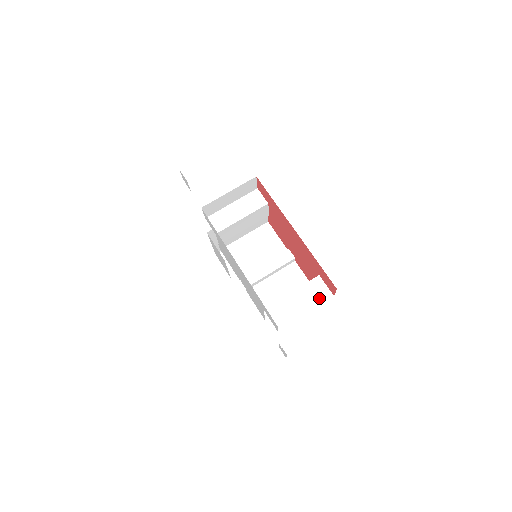
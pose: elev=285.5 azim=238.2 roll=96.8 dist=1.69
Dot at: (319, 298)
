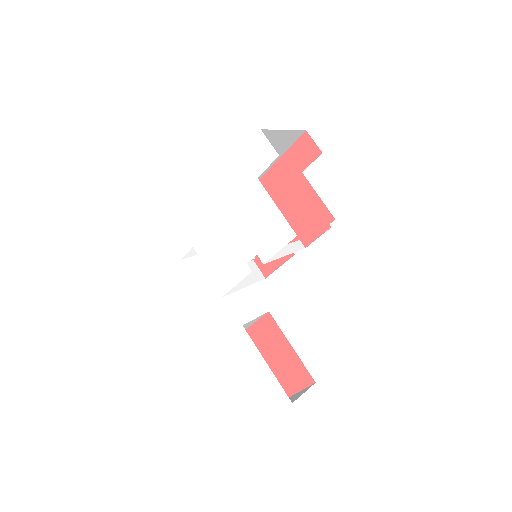
Dot at: occluded
